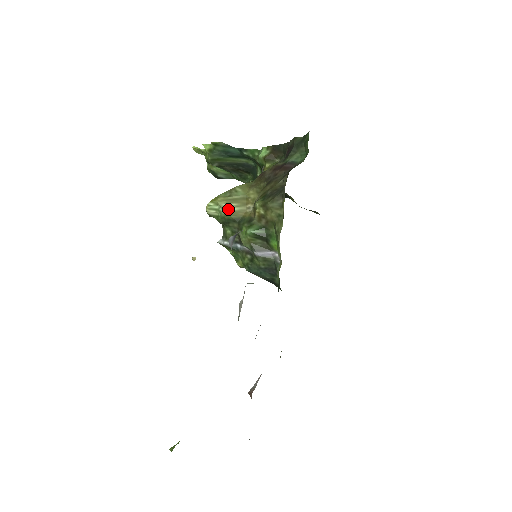
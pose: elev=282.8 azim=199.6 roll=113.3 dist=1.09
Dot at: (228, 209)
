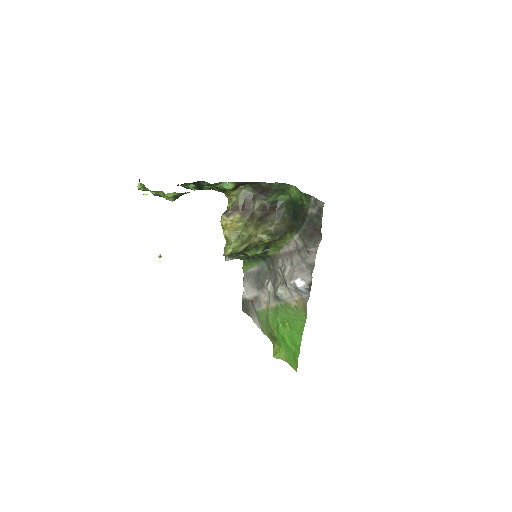
Dot at: (243, 249)
